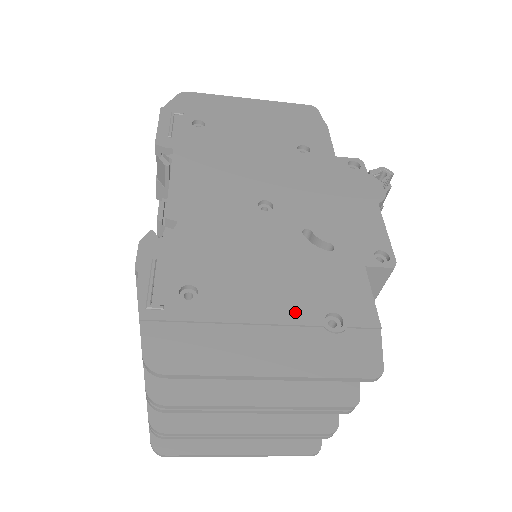
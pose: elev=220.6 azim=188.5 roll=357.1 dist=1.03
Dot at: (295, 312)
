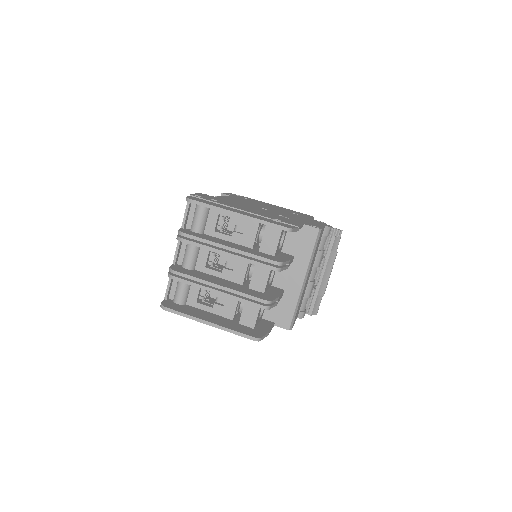
Dot at: (260, 214)
